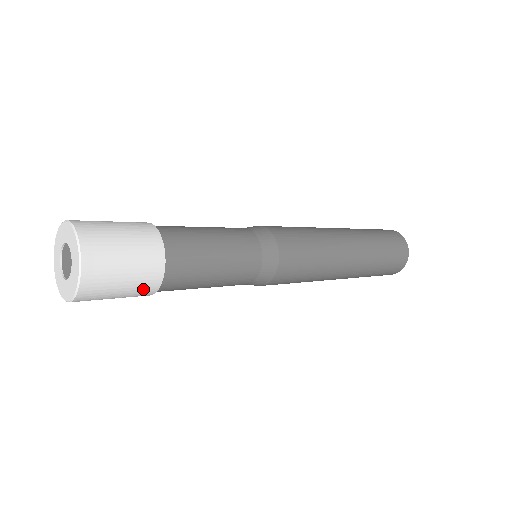
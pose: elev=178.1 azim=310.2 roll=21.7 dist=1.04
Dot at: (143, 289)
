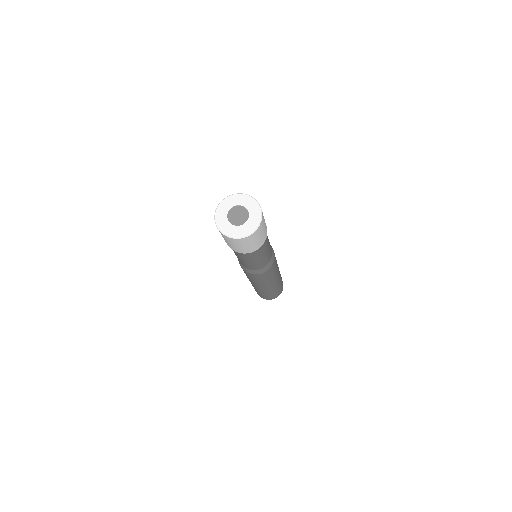
Dot at: (259, 244)
